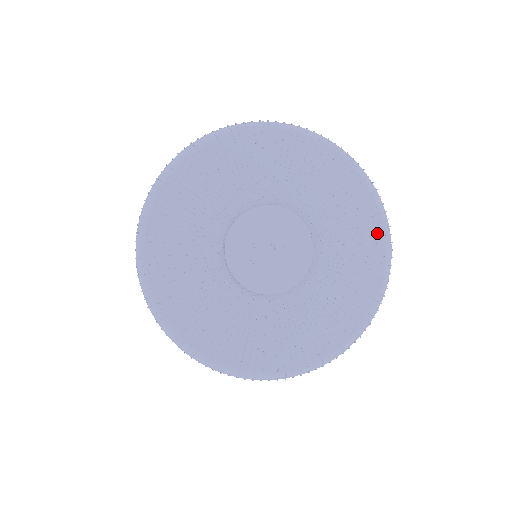
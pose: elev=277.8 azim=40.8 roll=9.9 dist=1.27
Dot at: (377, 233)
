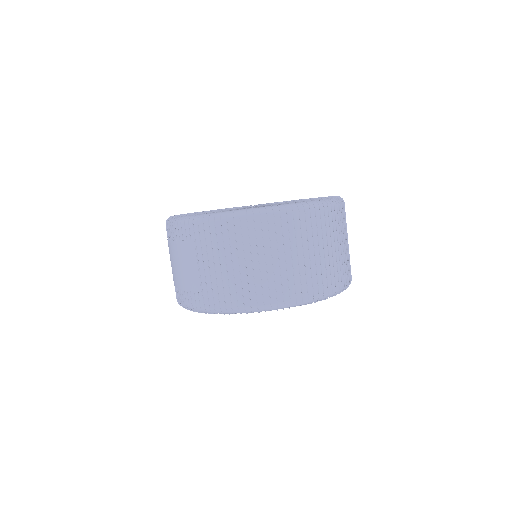
Dot at: occluded
